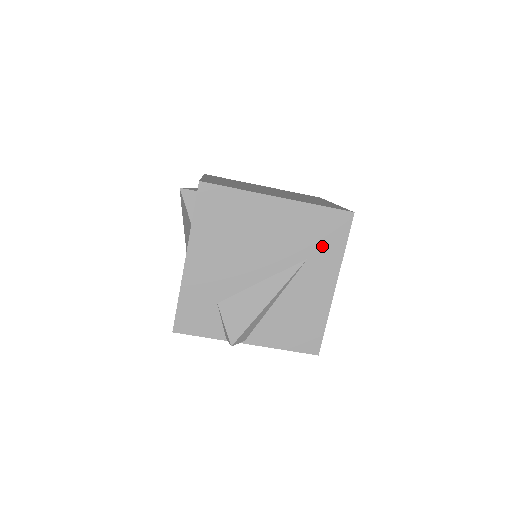
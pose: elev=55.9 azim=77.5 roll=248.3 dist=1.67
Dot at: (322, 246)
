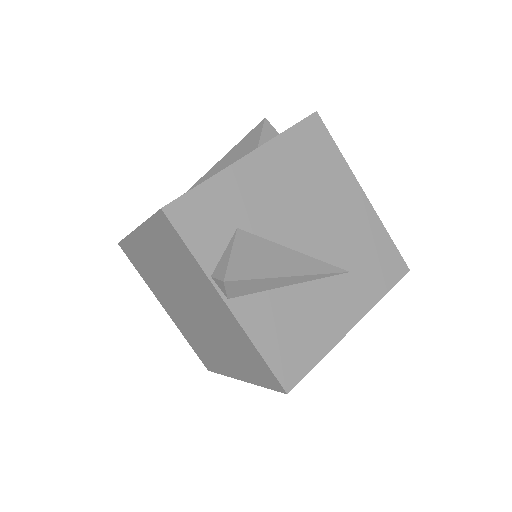
Dot at: (369, 273)
